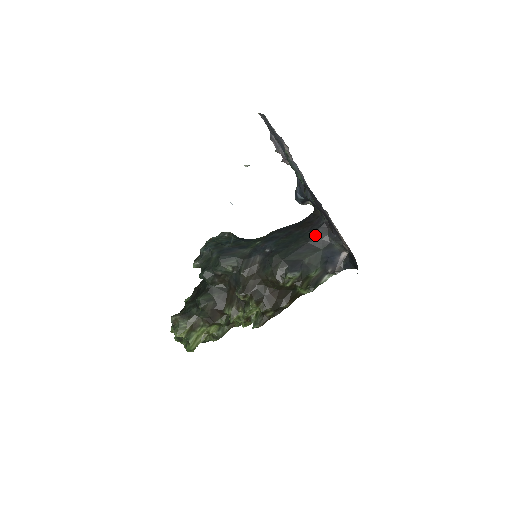
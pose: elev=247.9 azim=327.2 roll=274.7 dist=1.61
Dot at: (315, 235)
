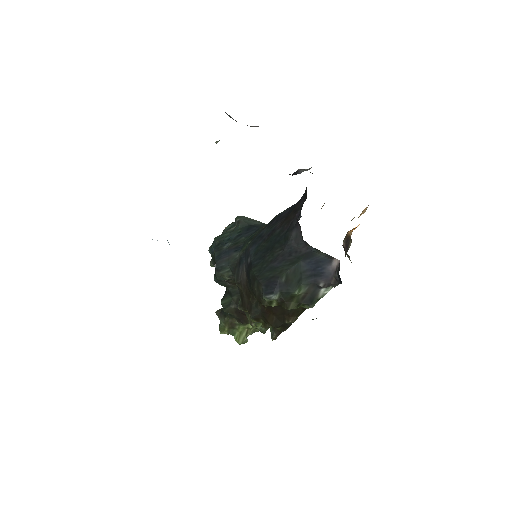
Dot at: (290, 240)
